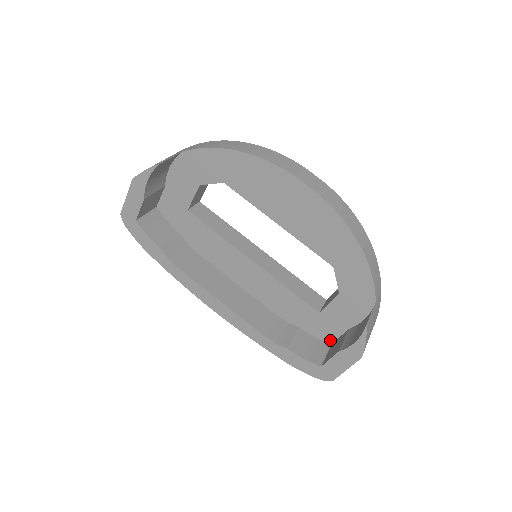
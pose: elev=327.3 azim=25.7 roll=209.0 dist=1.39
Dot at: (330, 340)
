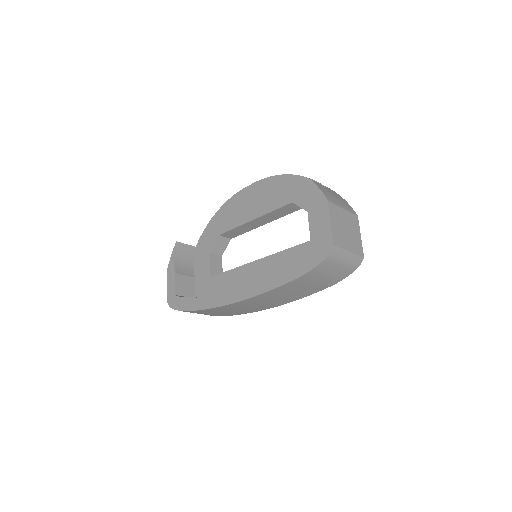
Dot at: occluded
